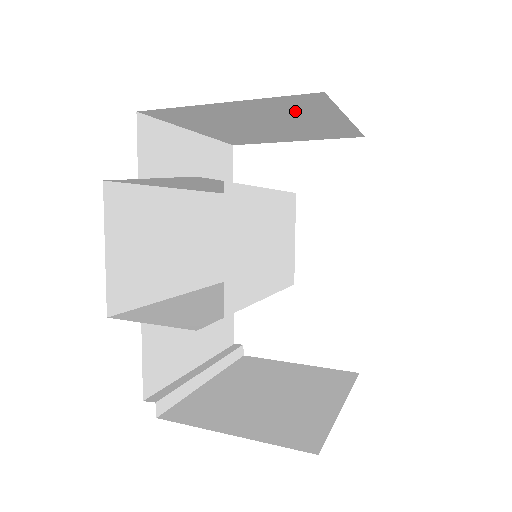
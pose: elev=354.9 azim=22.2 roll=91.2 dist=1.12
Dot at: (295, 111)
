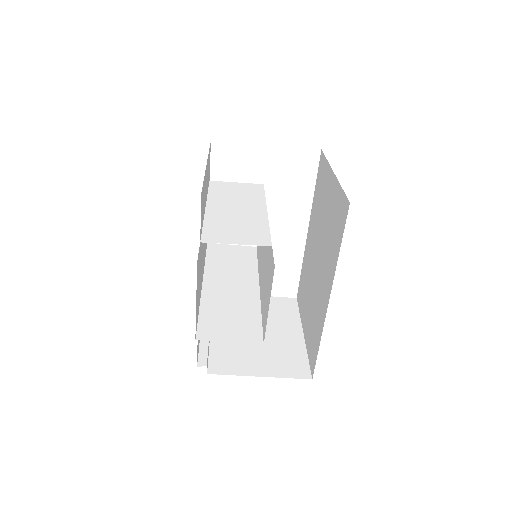
Dot at: occluded
